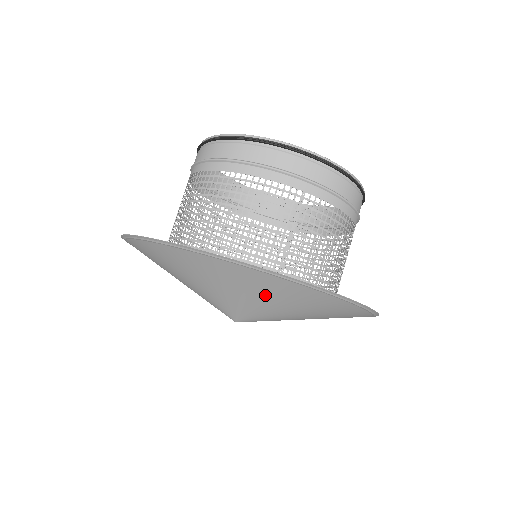
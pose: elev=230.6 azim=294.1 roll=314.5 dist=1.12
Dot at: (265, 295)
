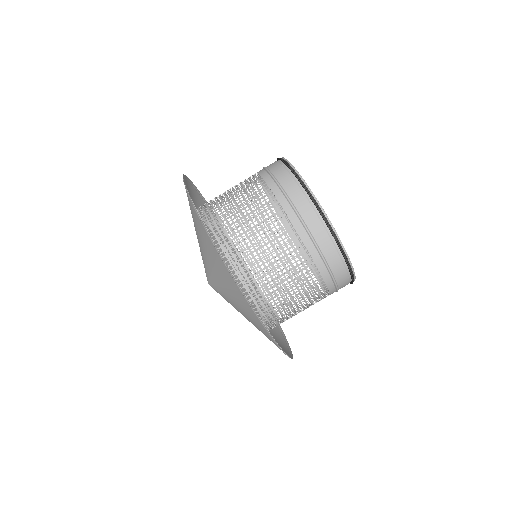
Dot at: (237, 301)
